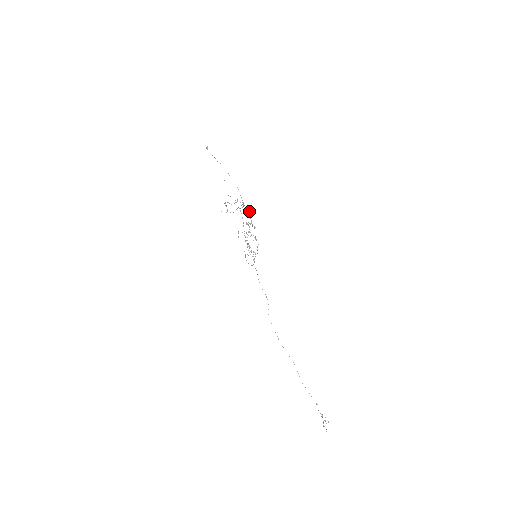
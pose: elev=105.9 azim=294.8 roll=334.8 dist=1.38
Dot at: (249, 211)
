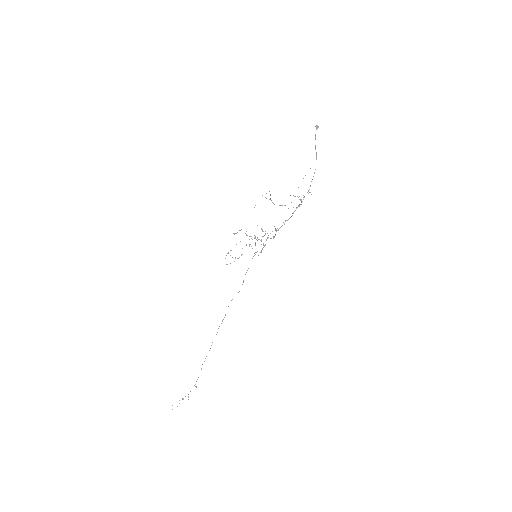
Dot at: occluded
